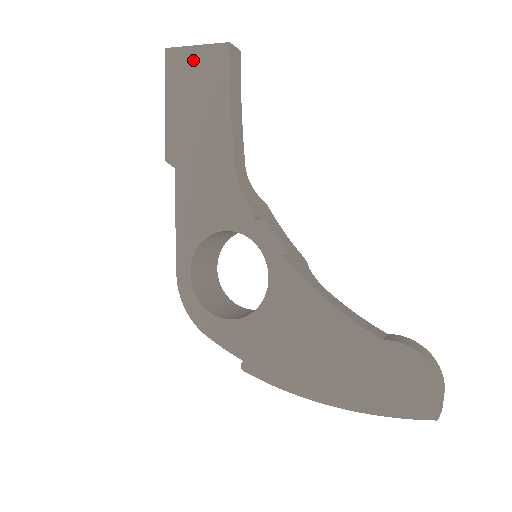
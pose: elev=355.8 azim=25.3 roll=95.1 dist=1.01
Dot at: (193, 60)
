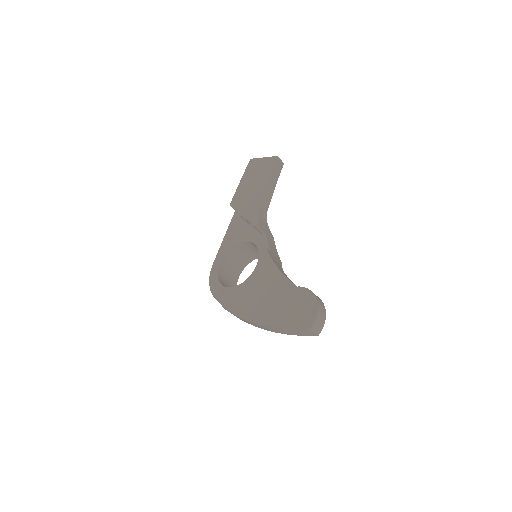
Dot at: (260, 163)
